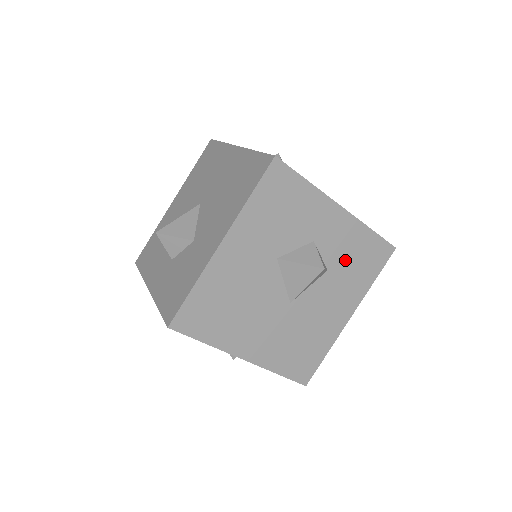
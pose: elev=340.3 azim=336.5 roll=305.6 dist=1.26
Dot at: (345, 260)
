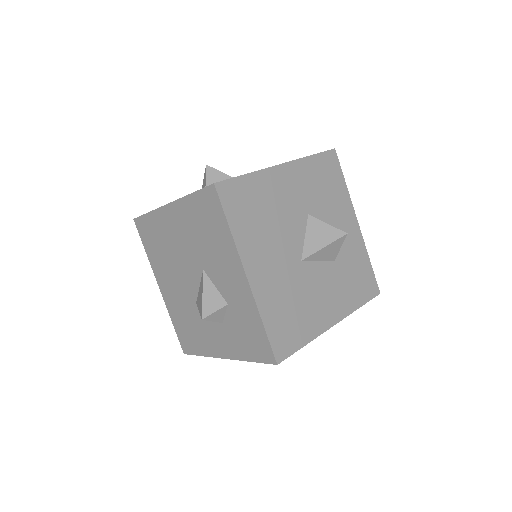
Dot at: (347, 266)
